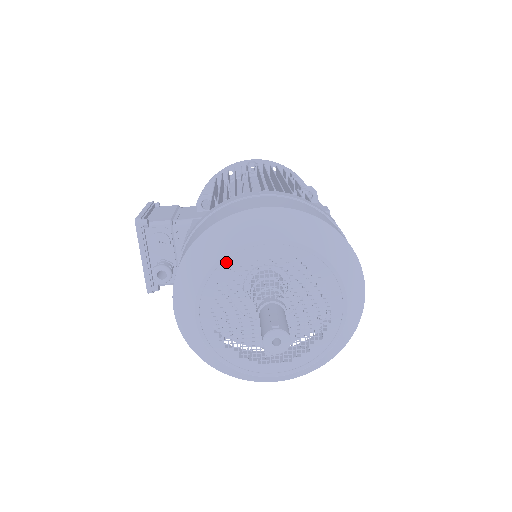
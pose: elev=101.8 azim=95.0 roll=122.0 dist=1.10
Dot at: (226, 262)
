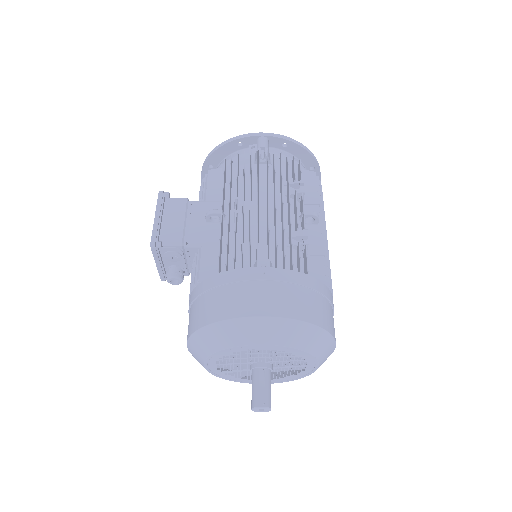
Dot at: (230, 350)
